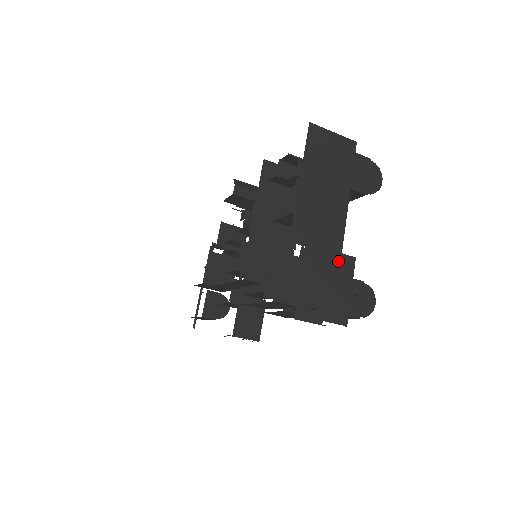
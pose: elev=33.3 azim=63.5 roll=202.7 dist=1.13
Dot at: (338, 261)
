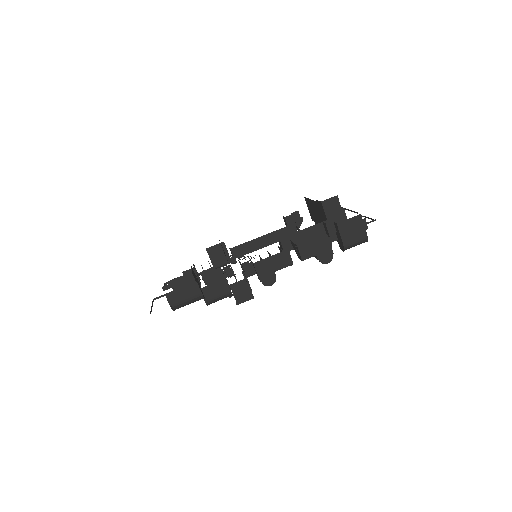
Dot at: occluded
